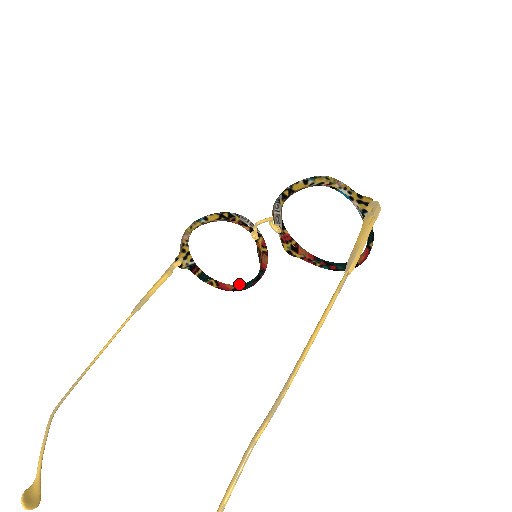
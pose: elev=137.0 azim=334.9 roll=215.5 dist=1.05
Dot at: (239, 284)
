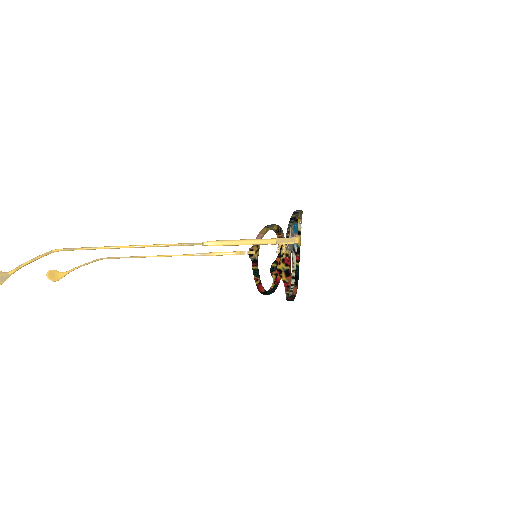
Dot at: occluded
